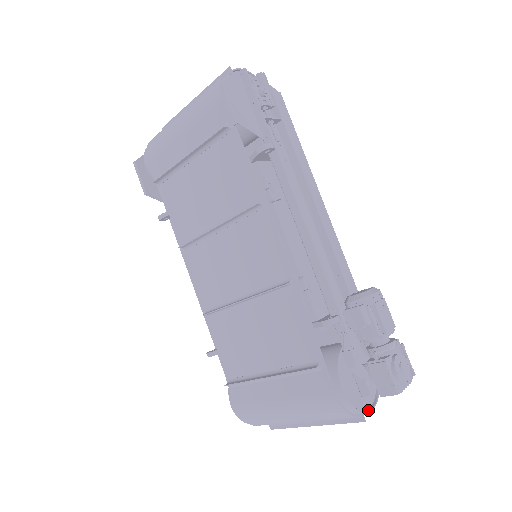
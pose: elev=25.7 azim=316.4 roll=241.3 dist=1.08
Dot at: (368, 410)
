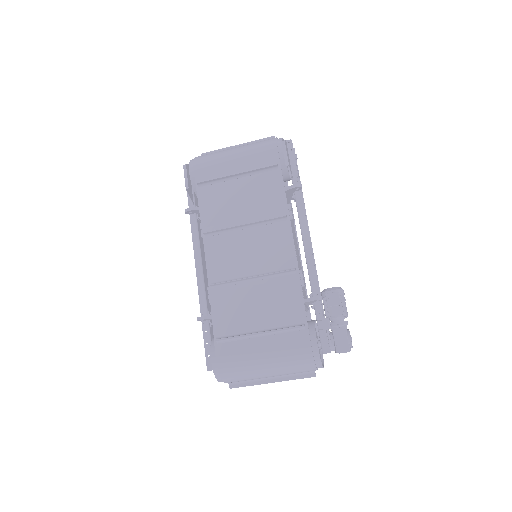
Dot at: (322, 366)
